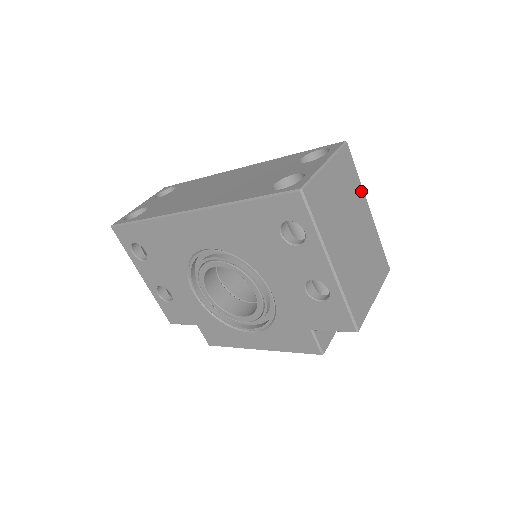
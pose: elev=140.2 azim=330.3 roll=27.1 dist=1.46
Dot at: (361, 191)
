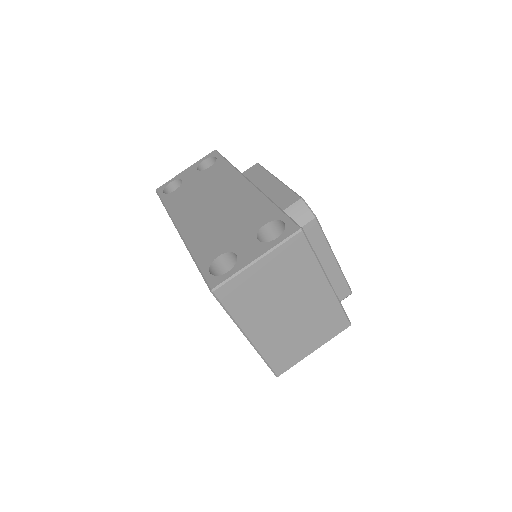
Dot at: (317, 269)
